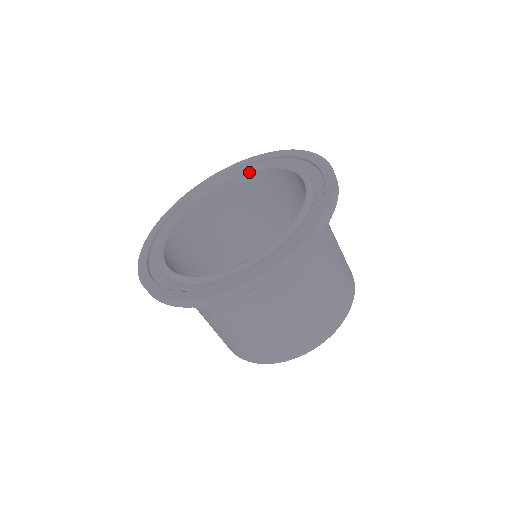
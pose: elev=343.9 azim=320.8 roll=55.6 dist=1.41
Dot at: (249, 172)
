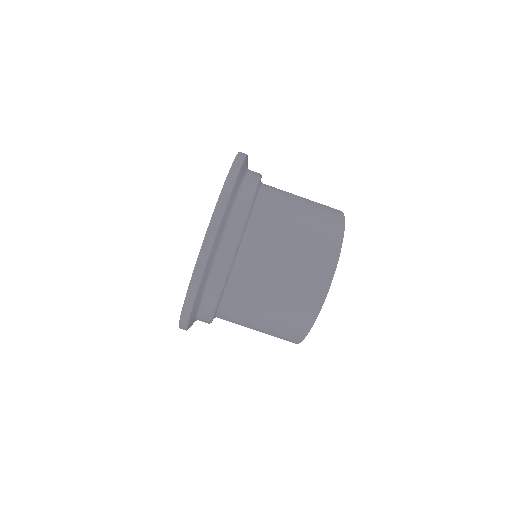
Dot at: occluded
